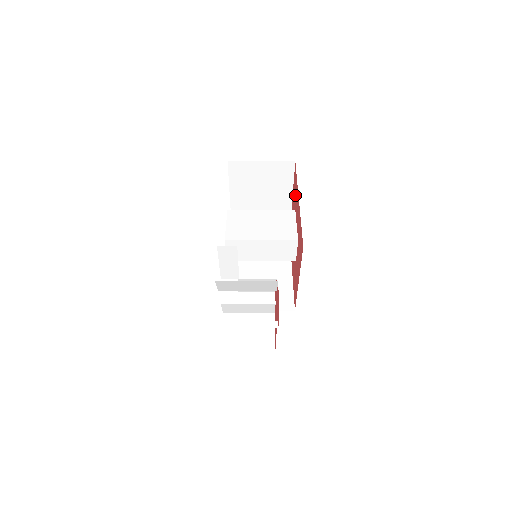
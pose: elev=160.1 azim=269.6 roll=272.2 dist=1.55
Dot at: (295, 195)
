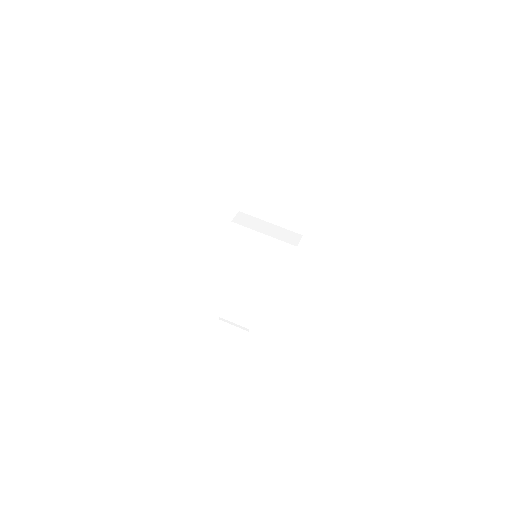
Dot at: occluded
